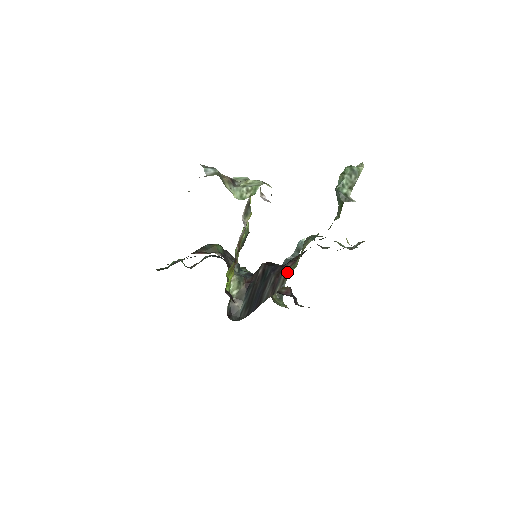
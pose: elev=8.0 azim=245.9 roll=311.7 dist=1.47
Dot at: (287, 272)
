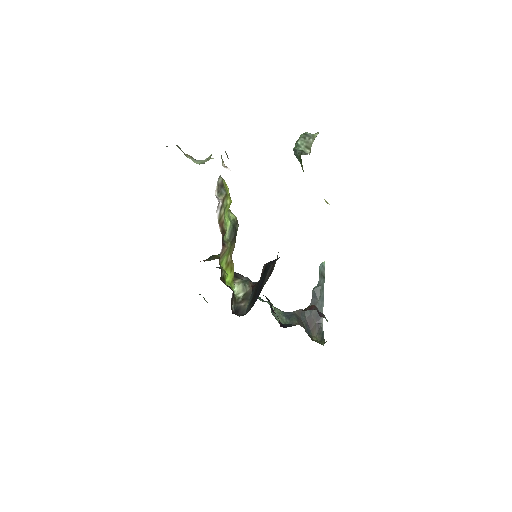
Dot at: occluded
